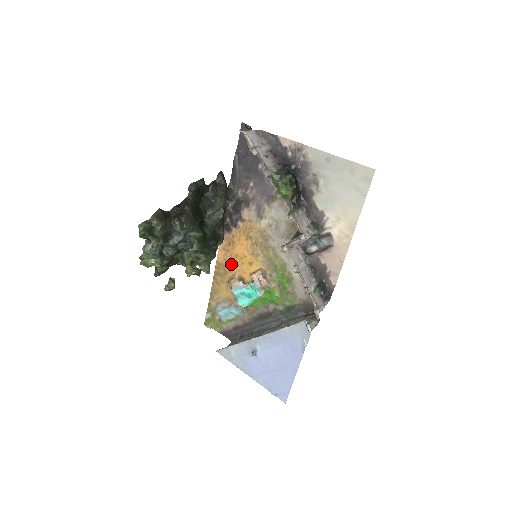
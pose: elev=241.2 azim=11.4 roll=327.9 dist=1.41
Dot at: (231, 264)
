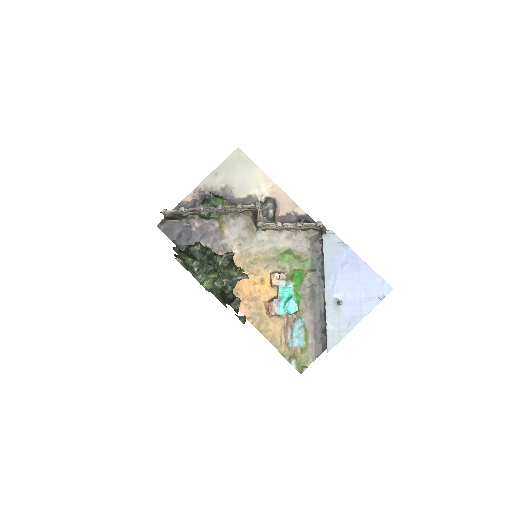
Dot at: (255, 304)
